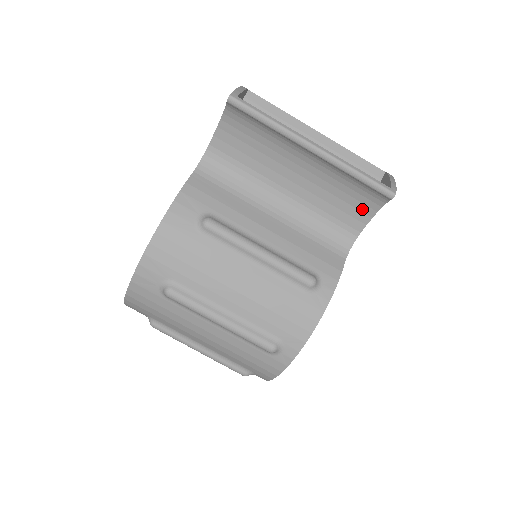
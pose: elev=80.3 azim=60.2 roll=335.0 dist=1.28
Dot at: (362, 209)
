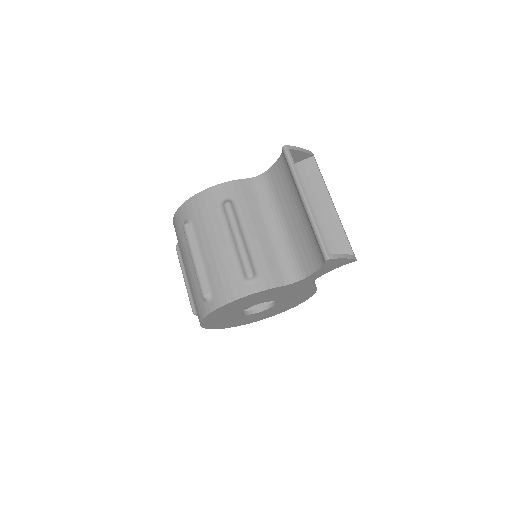
Dot at: (314, 261)
